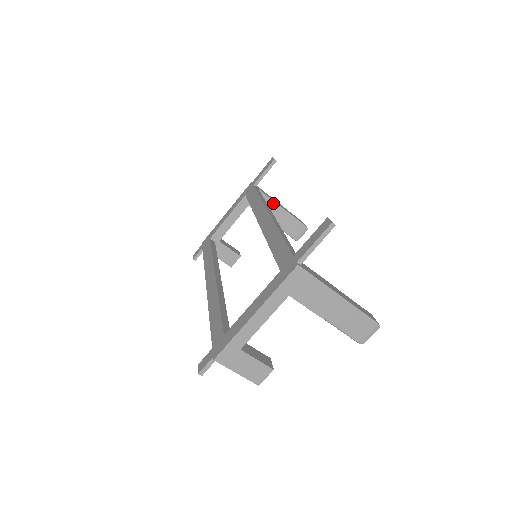
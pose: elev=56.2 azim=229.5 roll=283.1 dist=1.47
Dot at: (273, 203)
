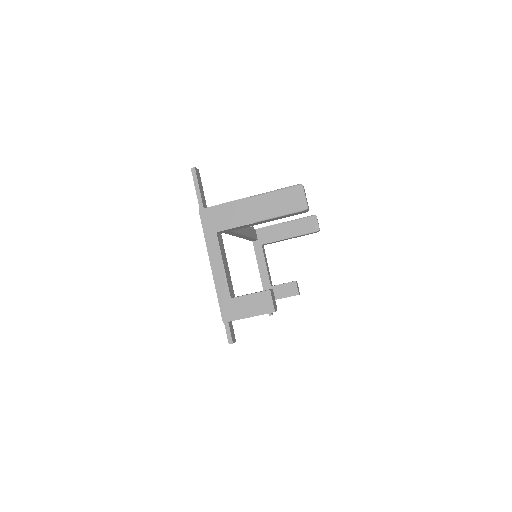
Dot at: (274, 227)
